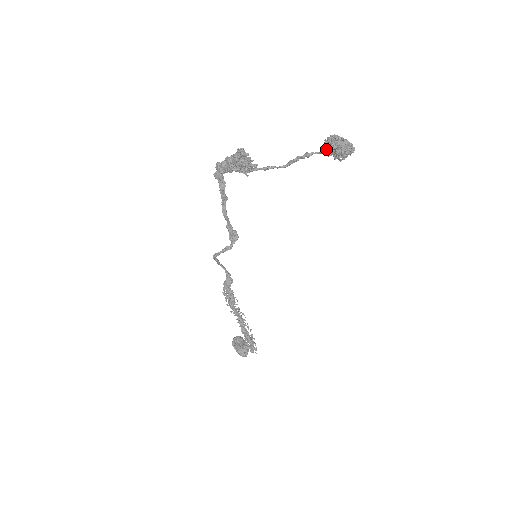
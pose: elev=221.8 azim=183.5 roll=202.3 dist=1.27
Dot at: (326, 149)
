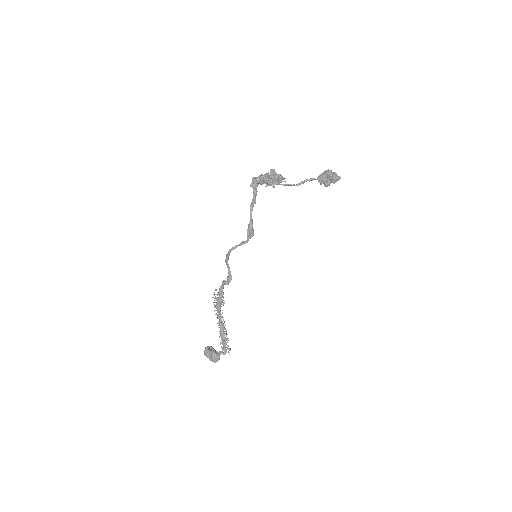
Dot at: (324, 177)
